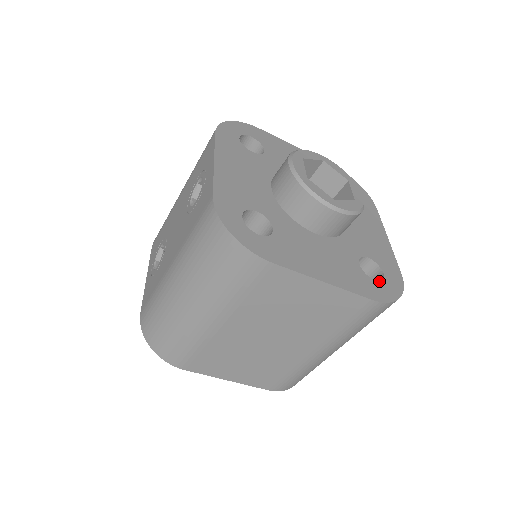
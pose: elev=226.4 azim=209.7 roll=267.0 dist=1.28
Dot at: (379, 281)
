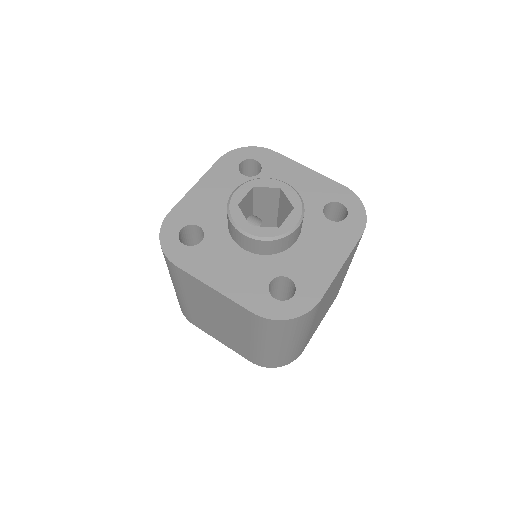
Dot at: (279, 300)
